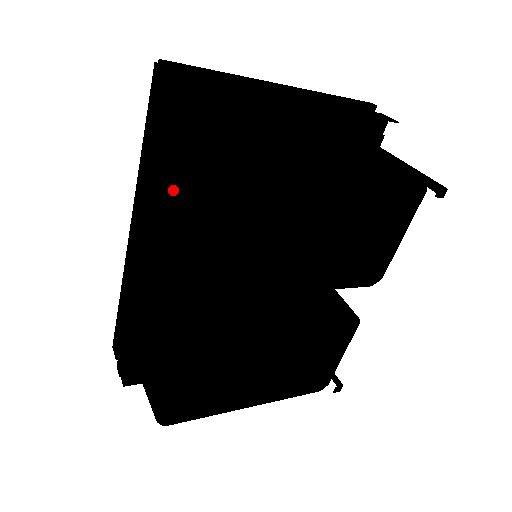
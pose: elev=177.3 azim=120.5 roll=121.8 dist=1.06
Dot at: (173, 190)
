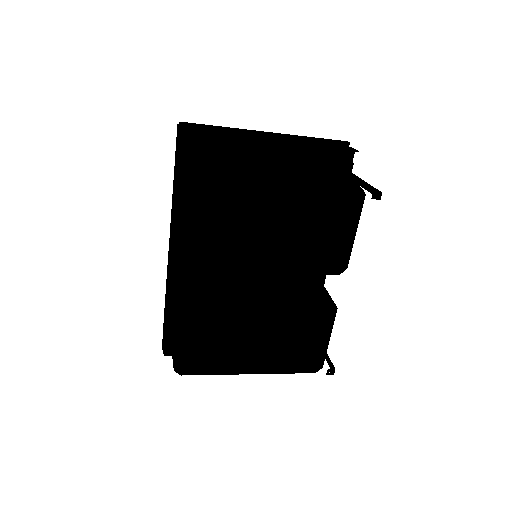
Dot at: (182, 200)
